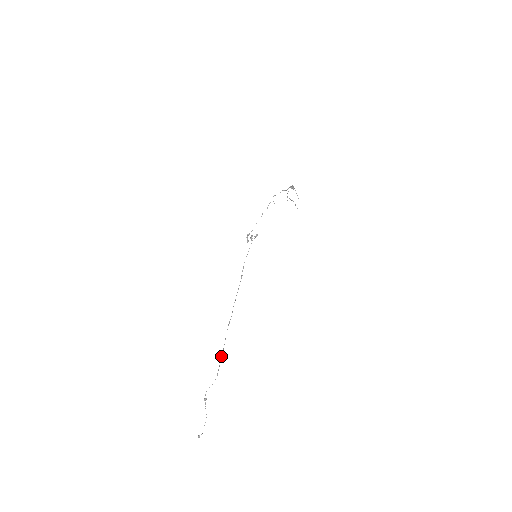
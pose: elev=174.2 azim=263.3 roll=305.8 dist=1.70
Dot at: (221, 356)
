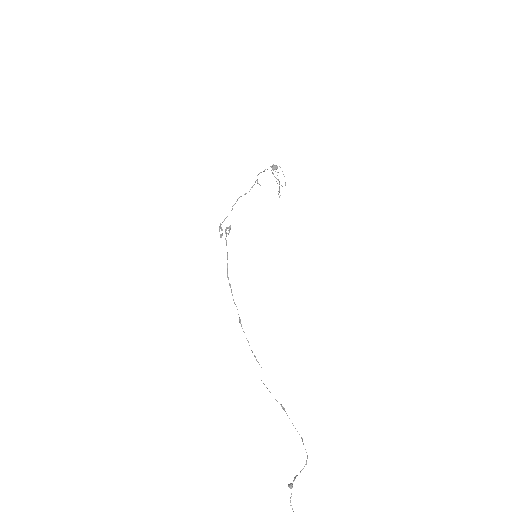
Dot at: (284, 409)
